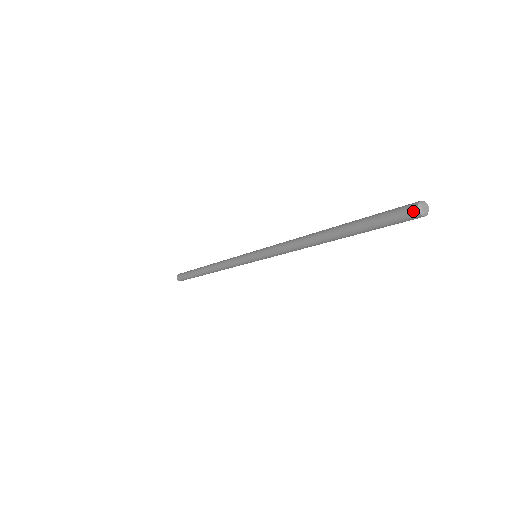
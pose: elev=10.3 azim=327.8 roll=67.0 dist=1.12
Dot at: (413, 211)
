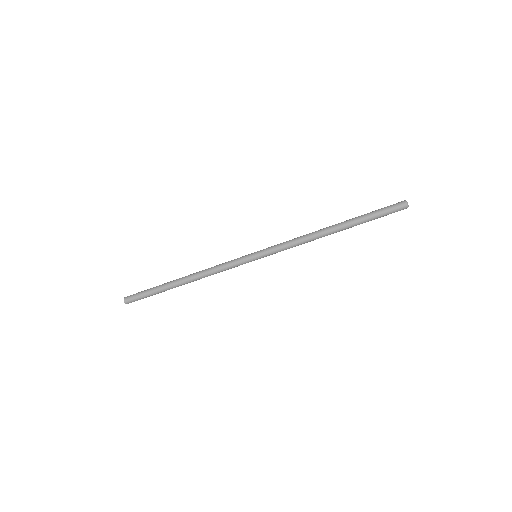
Dot at: (403, 202)
